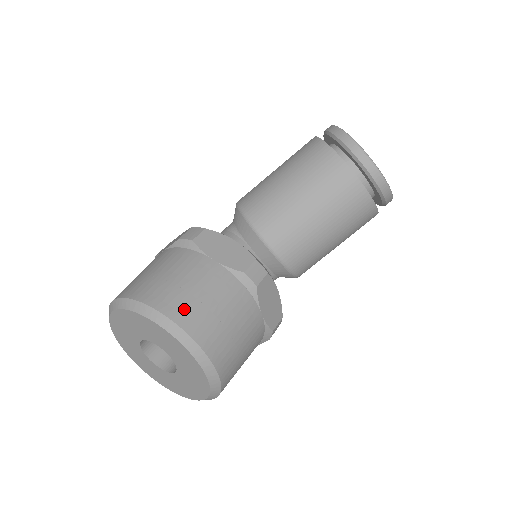
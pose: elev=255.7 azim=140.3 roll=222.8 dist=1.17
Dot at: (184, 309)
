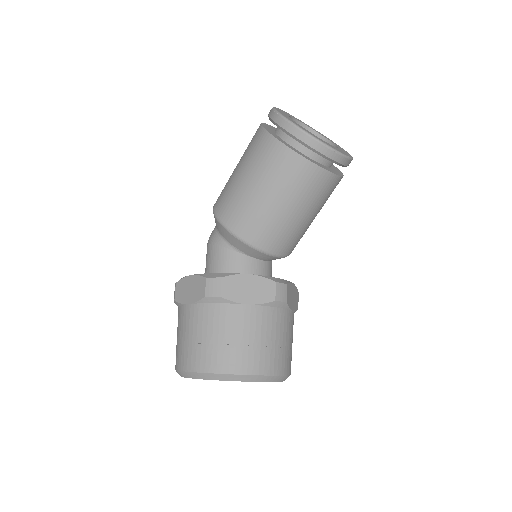
Dot at: (254, 361)
